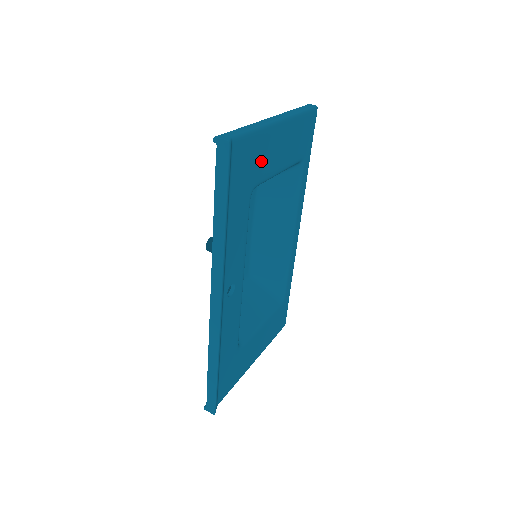
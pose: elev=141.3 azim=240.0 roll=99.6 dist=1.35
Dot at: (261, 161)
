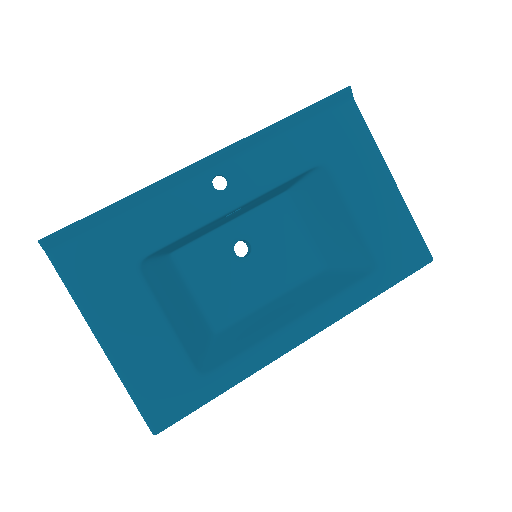
Dot at: (352, 162)
